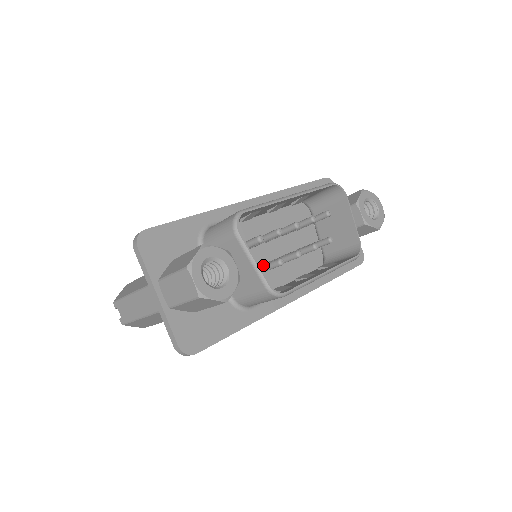
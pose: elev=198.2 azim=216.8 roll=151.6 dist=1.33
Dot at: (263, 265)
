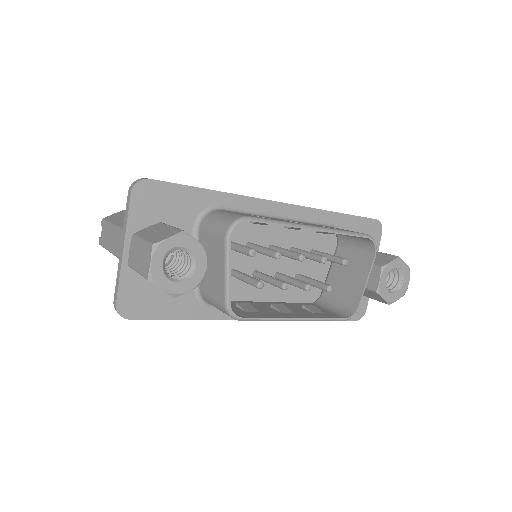
Dot at: (245, 275)
